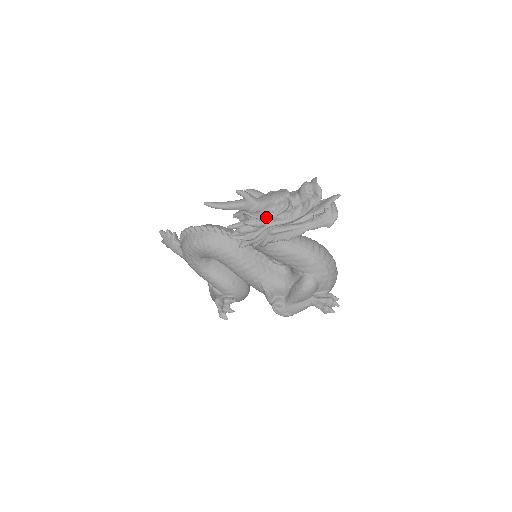
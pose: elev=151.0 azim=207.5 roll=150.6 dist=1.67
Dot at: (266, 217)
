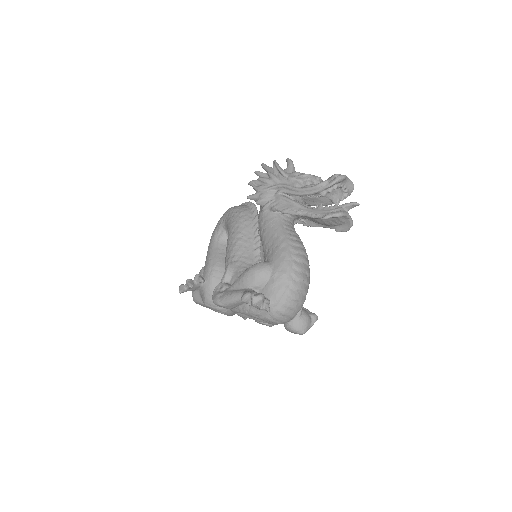
Dot at: (285, 174)
